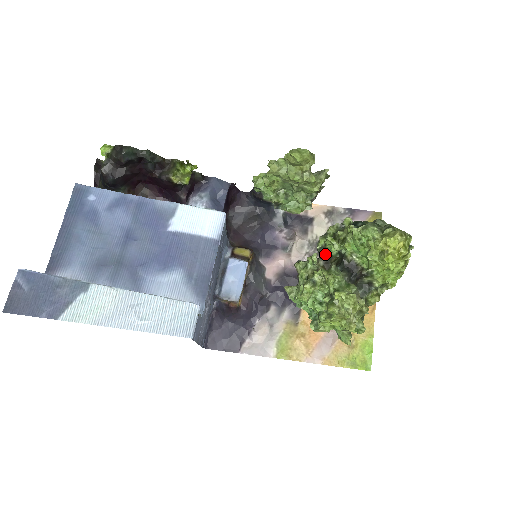
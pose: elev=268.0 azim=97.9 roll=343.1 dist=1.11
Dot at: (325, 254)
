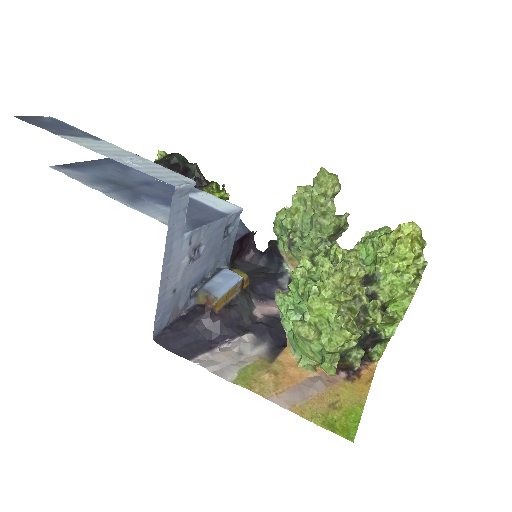
Dot at: occluded
